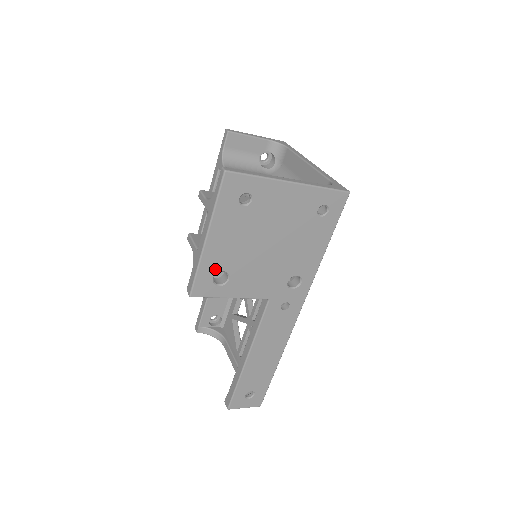
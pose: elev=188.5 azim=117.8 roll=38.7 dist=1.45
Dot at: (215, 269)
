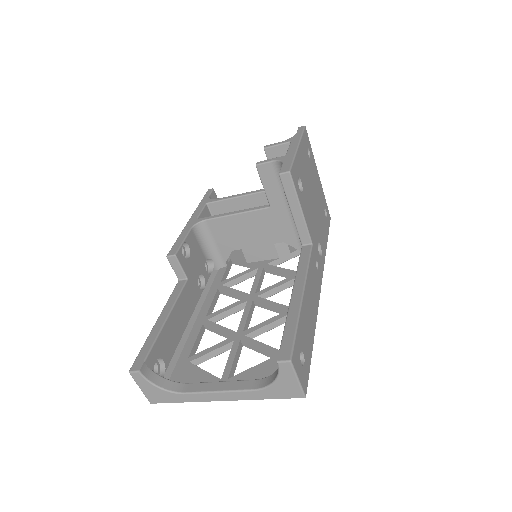
Dot at: (299, 173)
